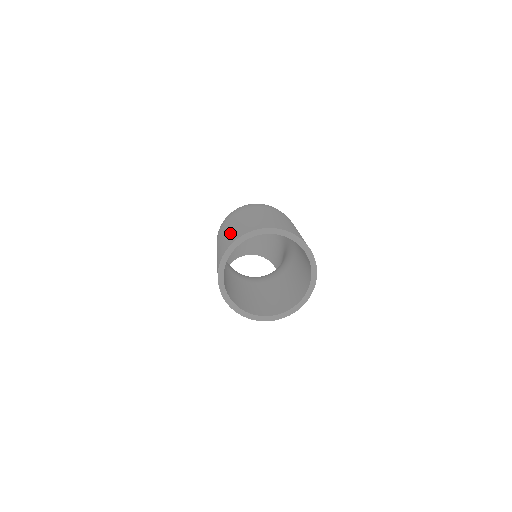
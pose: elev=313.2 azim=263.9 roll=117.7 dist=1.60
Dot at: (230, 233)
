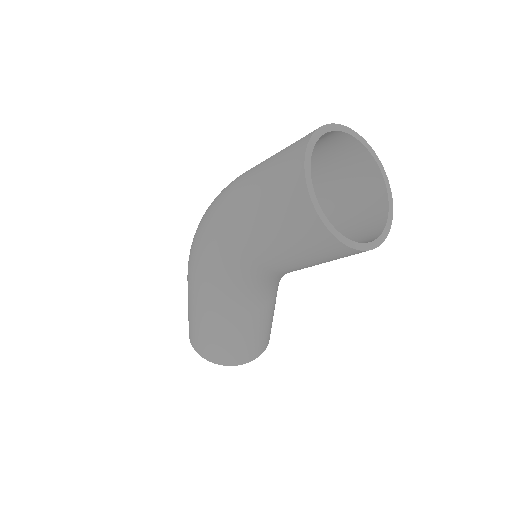
Dot at: (272, 175)
